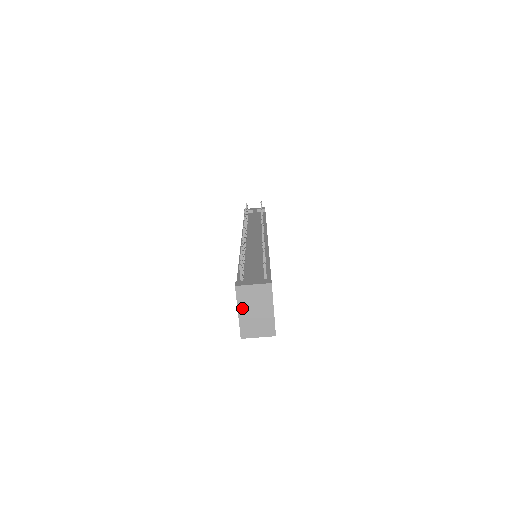
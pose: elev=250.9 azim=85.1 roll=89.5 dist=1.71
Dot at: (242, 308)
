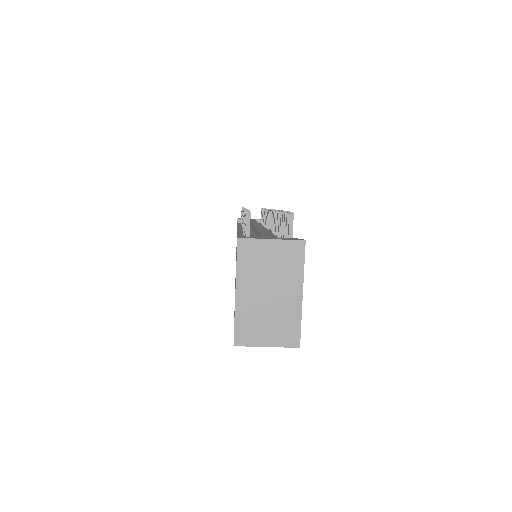
Dot at: (244, 284)
